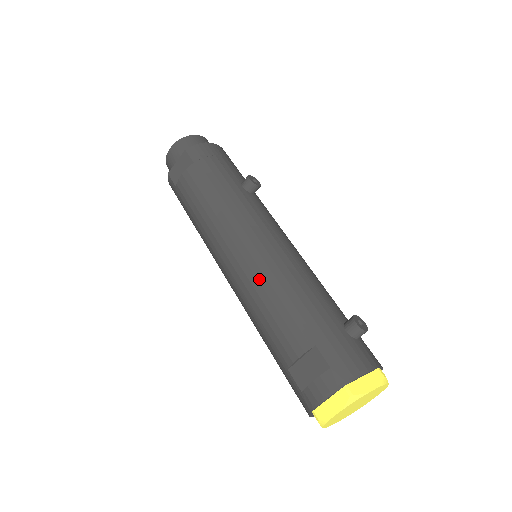
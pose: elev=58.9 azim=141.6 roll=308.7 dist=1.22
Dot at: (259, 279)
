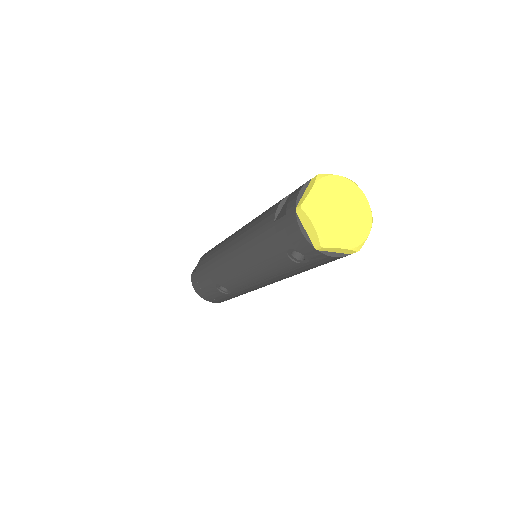
Dot at: (249, 223)
